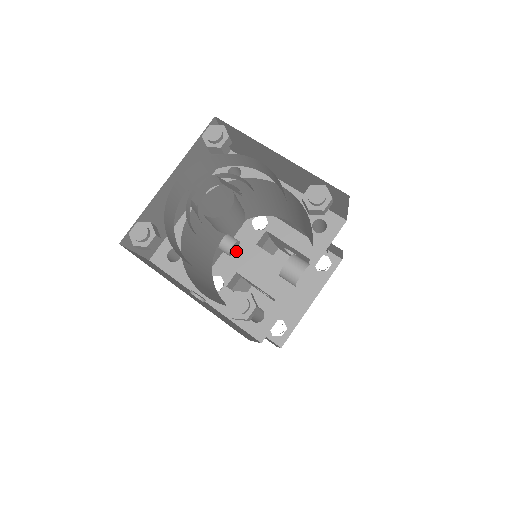
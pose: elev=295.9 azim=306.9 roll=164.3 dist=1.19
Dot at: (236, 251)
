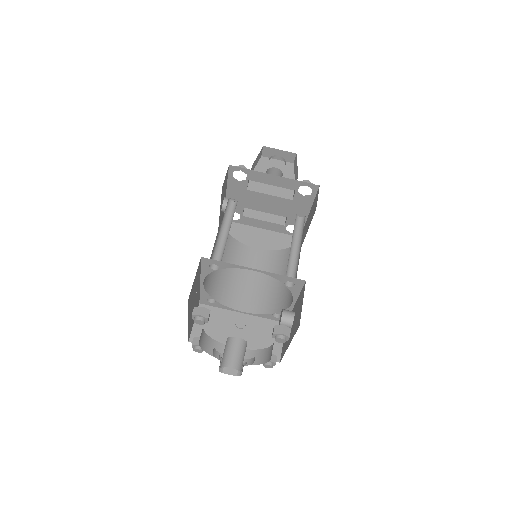
Dot at: (235, 197)
